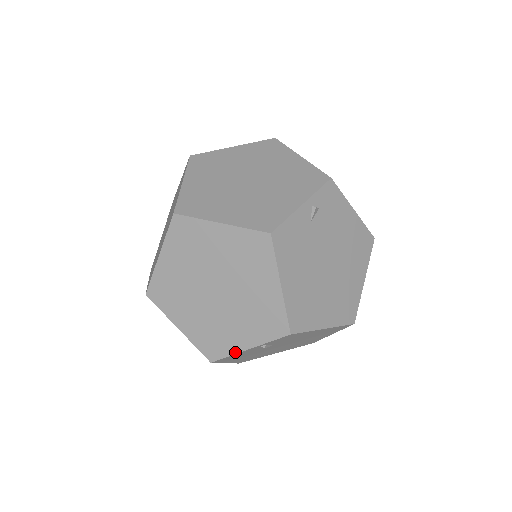
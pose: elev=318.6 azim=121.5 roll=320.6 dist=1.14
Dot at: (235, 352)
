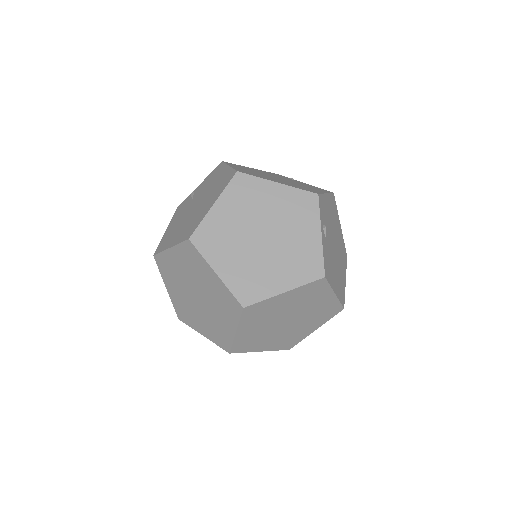
Dot at: (306, 336)
